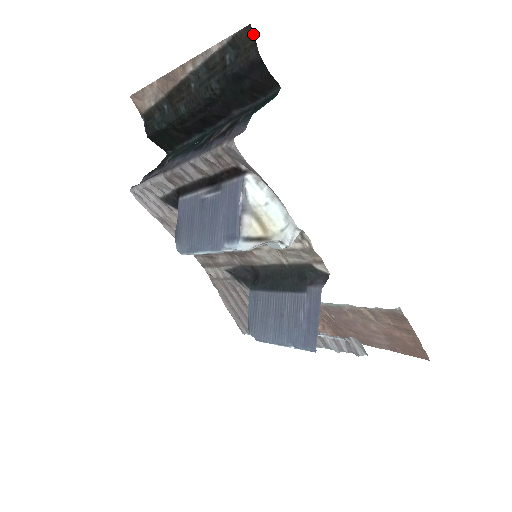
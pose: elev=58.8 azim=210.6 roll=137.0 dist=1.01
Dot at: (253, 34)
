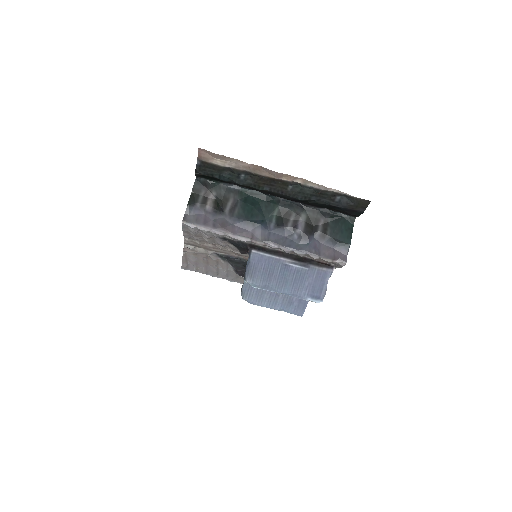
Dot at: occluded
